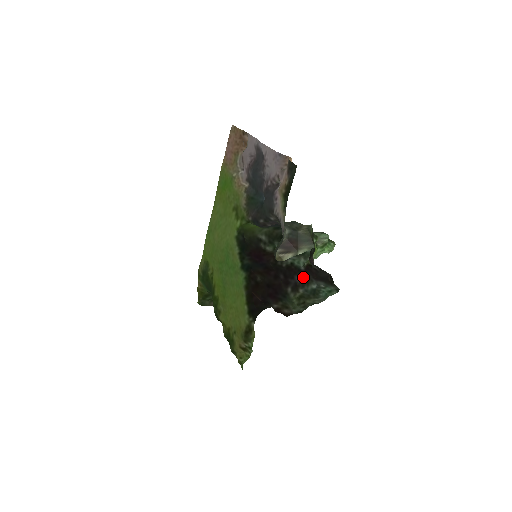
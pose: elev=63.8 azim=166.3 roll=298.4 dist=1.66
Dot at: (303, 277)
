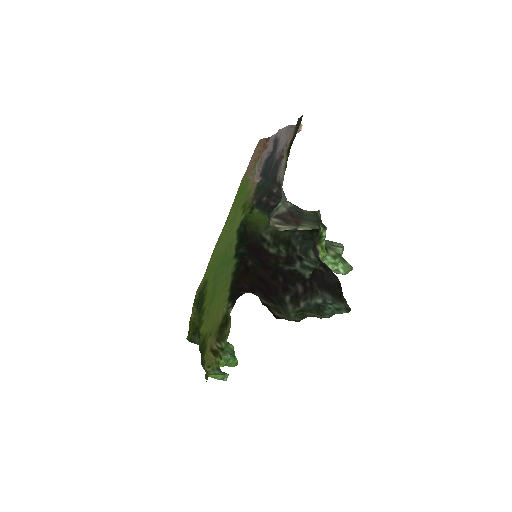
Dot at: (307, 287)
